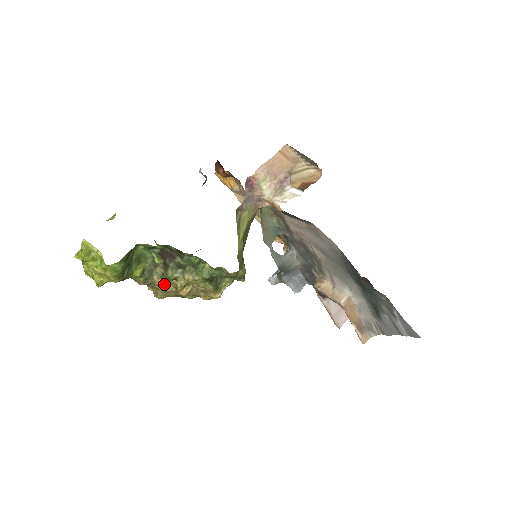
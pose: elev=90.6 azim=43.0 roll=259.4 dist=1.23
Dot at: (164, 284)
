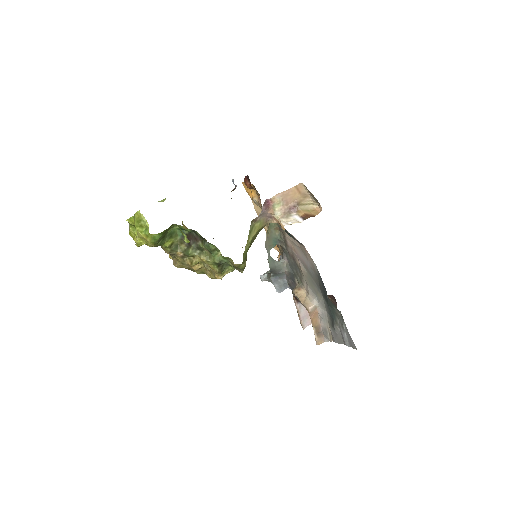
Dot at: (183, 258)
